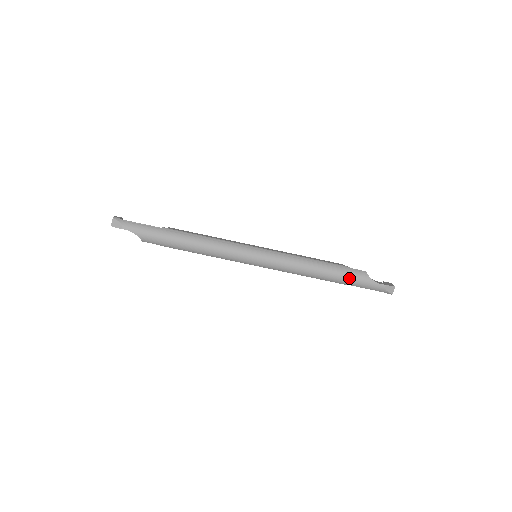
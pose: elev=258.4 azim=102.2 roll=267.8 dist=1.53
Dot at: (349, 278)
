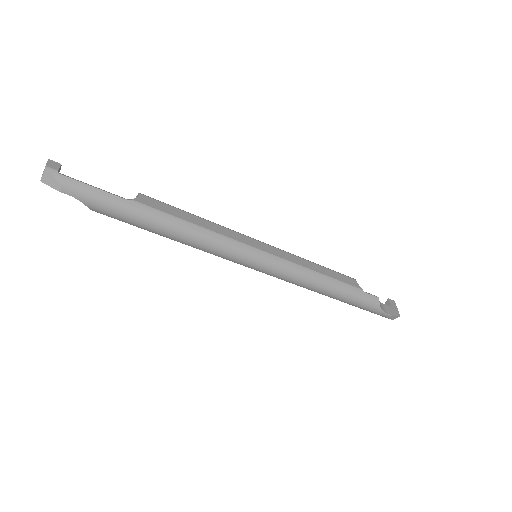
Dot at: (357, 303)
